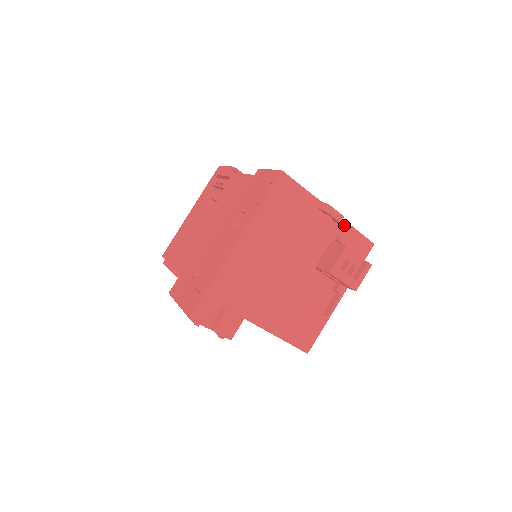
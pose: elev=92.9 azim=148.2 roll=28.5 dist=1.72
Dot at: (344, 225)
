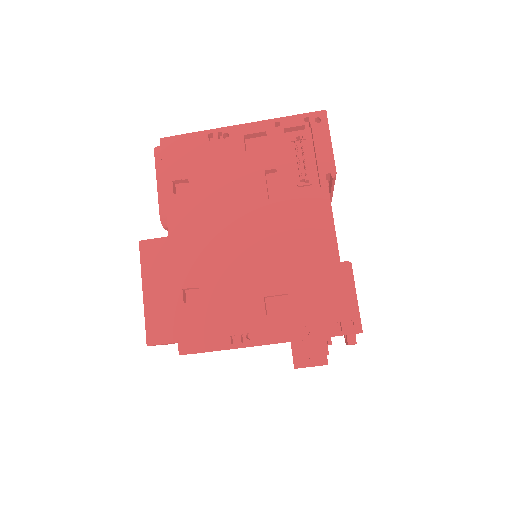
Dot at: occluded
